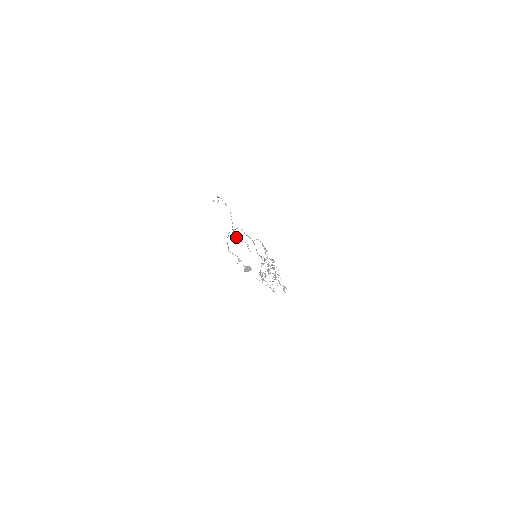
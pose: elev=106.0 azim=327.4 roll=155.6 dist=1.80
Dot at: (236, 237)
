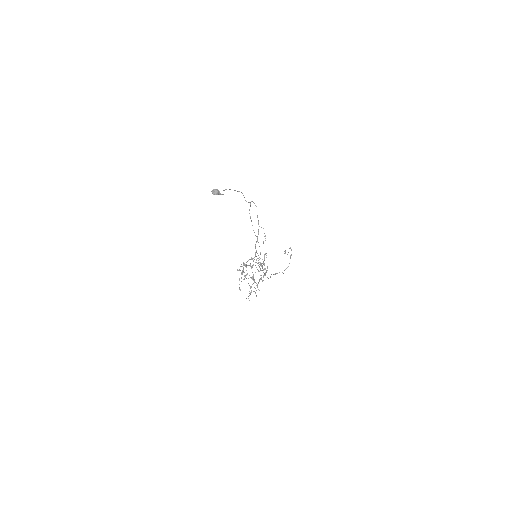
Dot at: occluded
